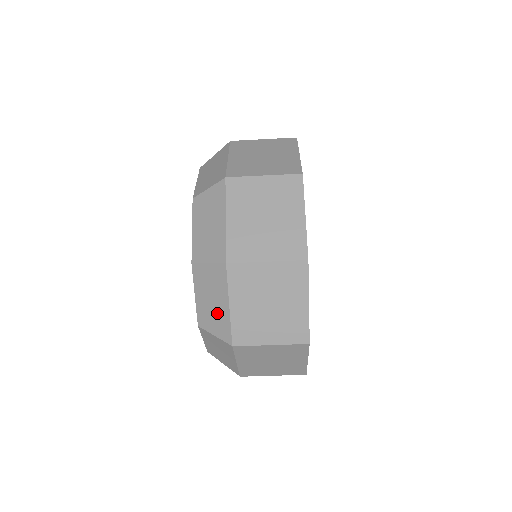
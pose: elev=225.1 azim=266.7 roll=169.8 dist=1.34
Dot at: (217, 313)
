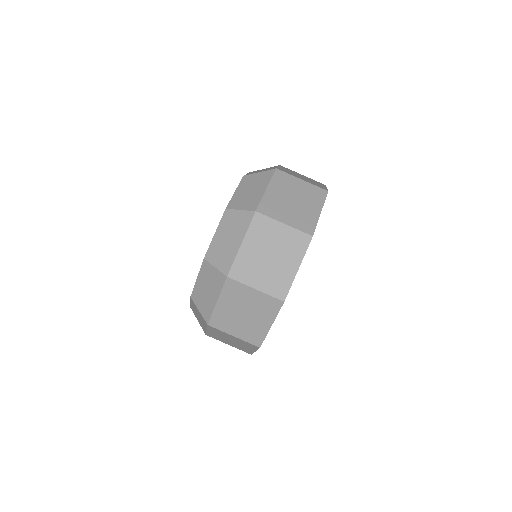
Dot at: occluded
